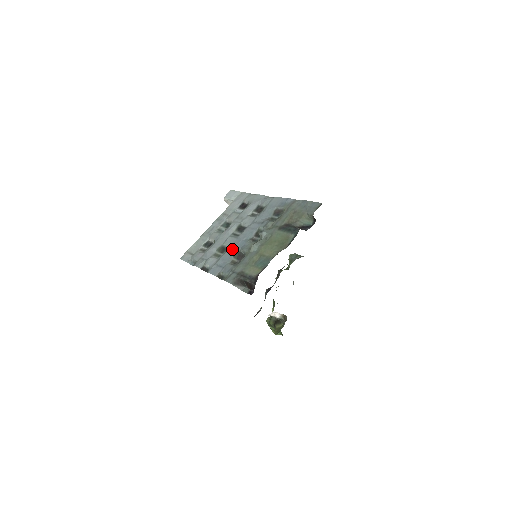
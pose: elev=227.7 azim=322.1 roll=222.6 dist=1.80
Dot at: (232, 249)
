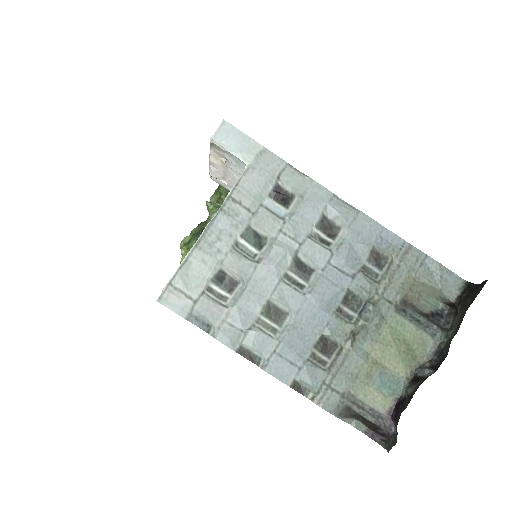
Dot at: (304, 325)
